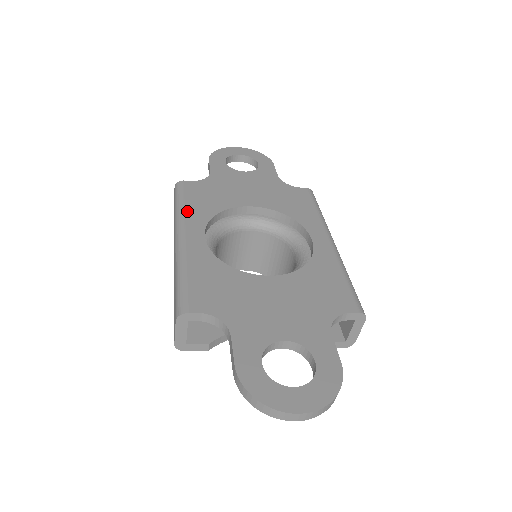
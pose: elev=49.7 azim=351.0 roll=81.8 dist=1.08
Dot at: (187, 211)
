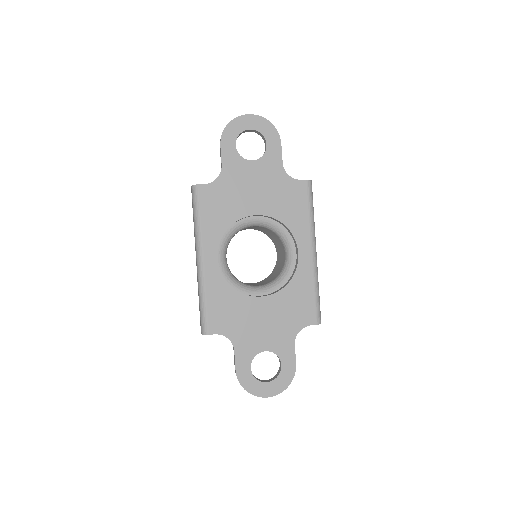
Dot at: (204, 229)
